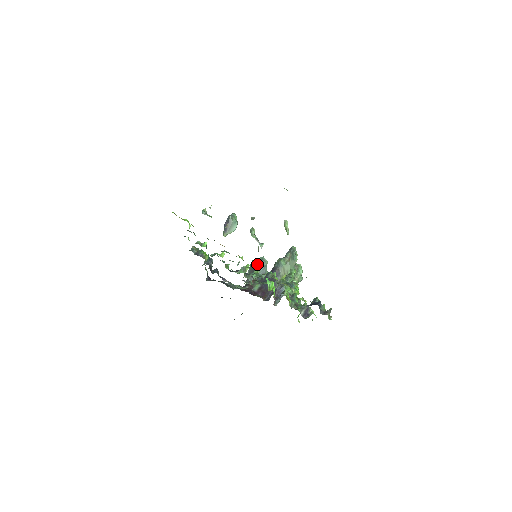
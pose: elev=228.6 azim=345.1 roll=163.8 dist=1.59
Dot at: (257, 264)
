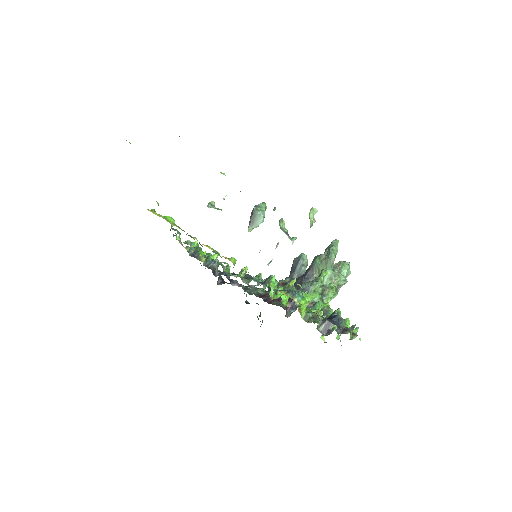
Dot at: (295, 263)
